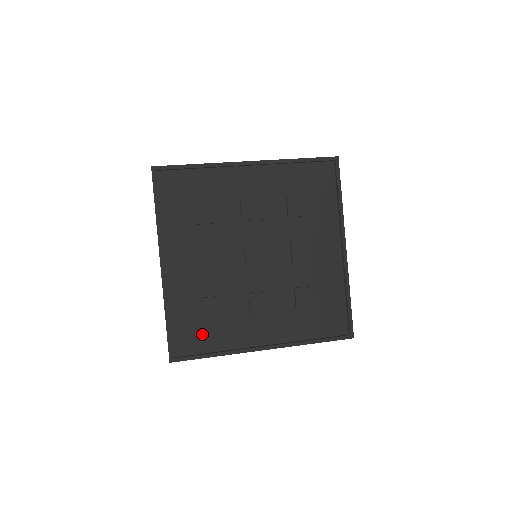
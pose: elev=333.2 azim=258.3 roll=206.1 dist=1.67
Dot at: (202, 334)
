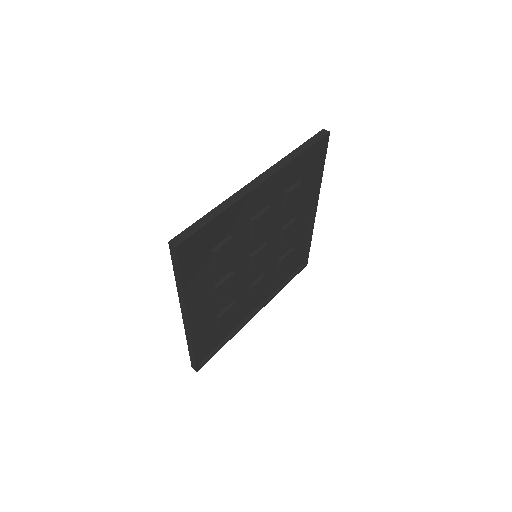
Dot at: (216, 336)
